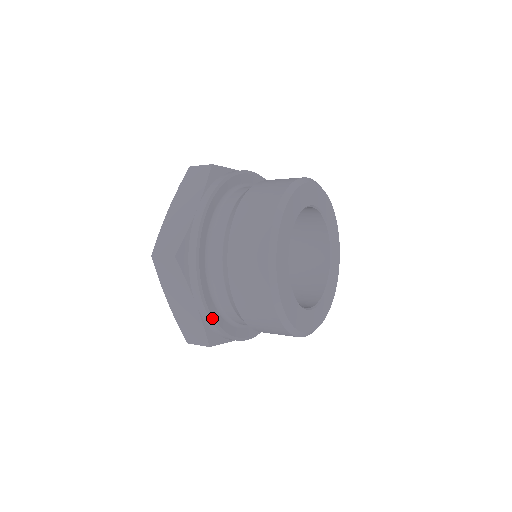
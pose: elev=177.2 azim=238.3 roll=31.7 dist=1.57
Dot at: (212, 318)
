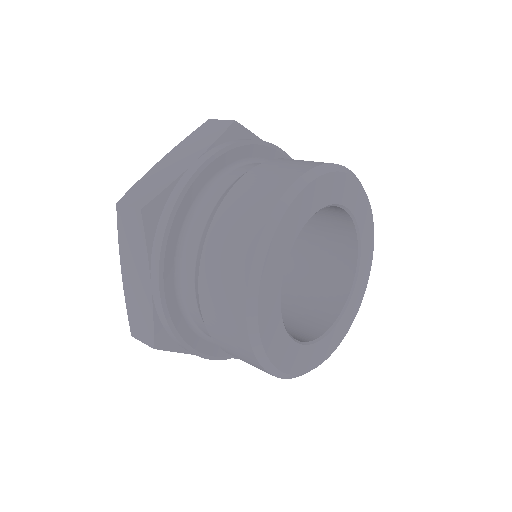
Dot at: (166, 310)
